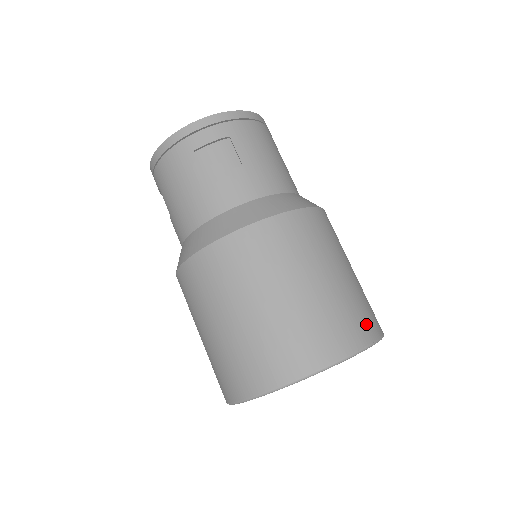
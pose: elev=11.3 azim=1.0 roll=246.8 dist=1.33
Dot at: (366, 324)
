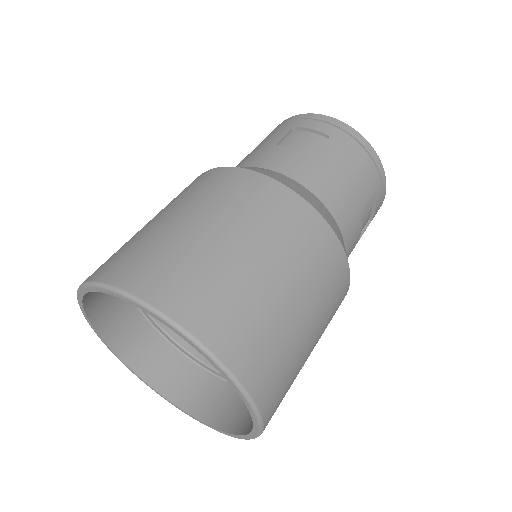
Dot at: (239, 341)
